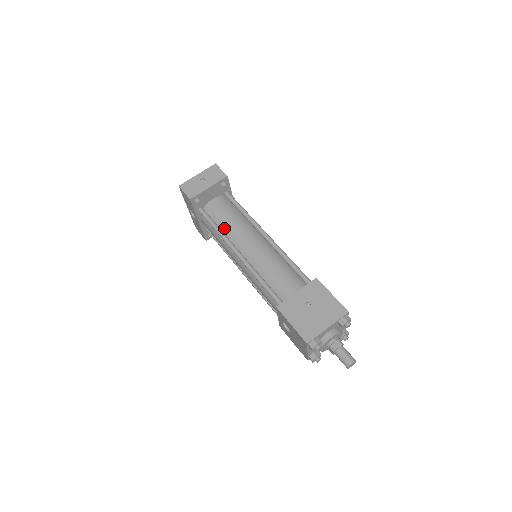
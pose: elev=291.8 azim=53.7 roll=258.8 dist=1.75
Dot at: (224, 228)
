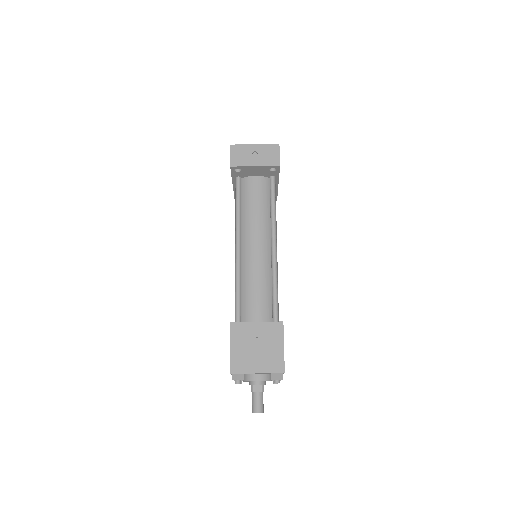
Dot at: (244, 212)
